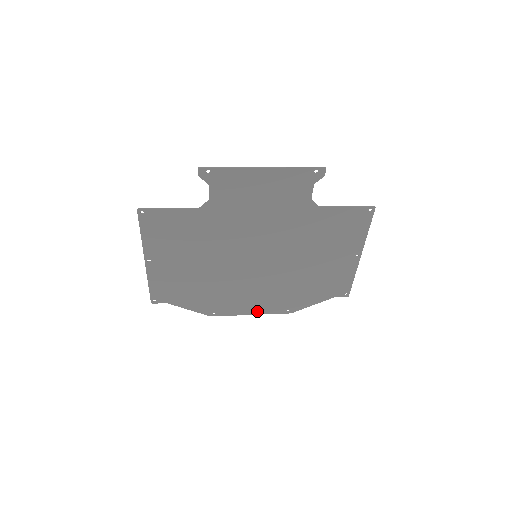
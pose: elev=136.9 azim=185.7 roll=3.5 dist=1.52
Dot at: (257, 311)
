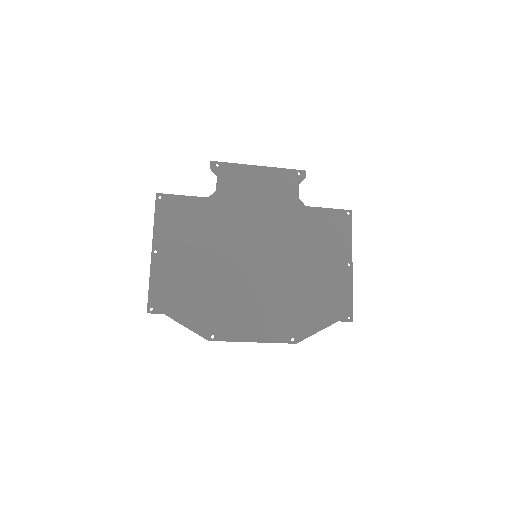
Dot at: (259, 337)
